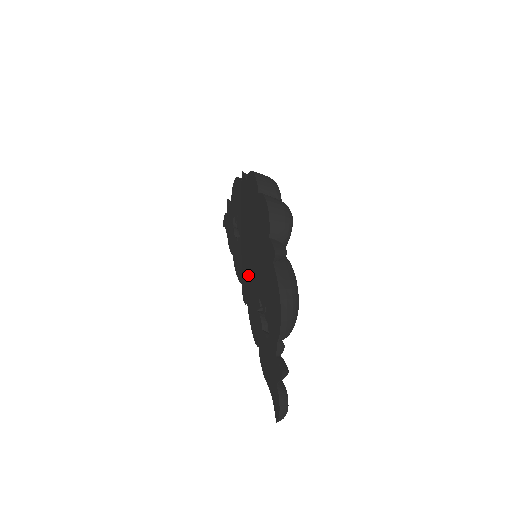
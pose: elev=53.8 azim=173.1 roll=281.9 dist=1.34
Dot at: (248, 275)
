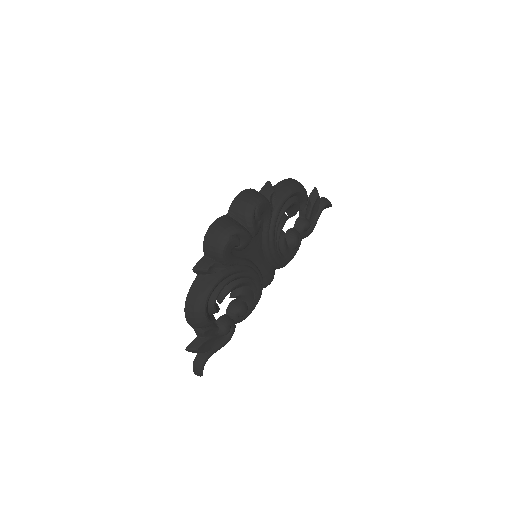
Dot at: occluded
